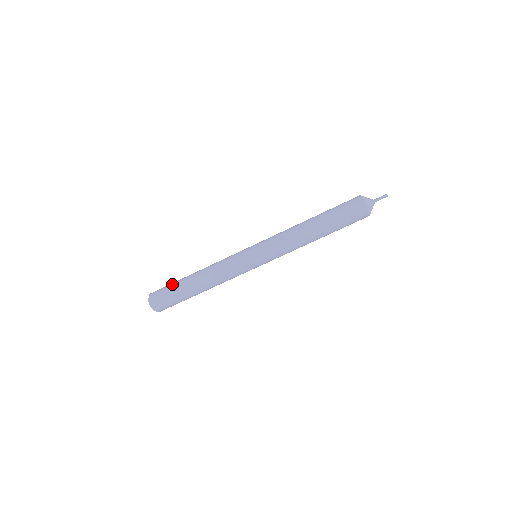
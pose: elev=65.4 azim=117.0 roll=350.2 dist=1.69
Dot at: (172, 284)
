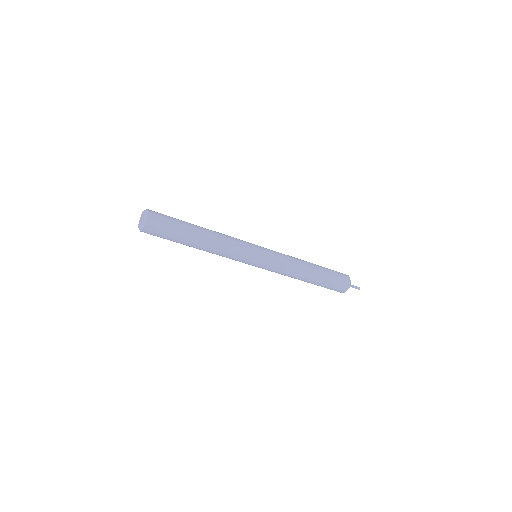
Dot at: (177, 222)
